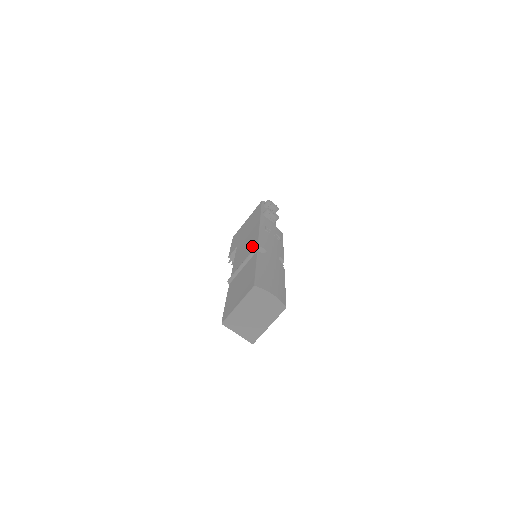
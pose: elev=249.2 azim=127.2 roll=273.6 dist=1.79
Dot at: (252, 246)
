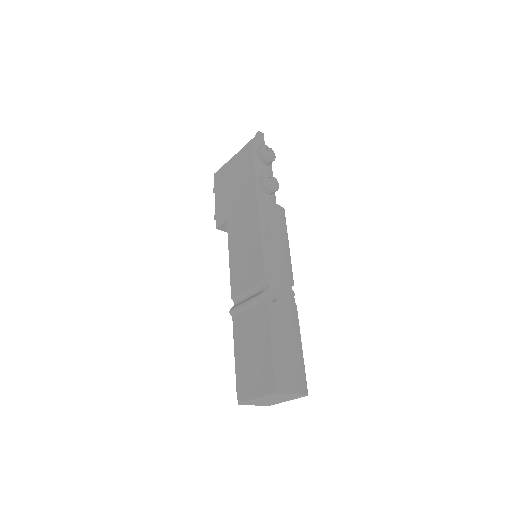
Dot at: (256, 270)
